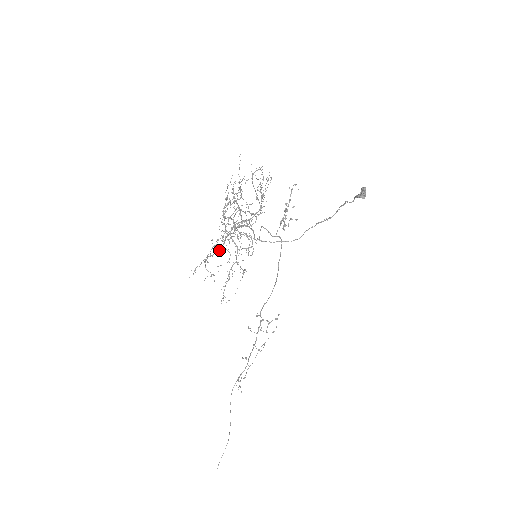
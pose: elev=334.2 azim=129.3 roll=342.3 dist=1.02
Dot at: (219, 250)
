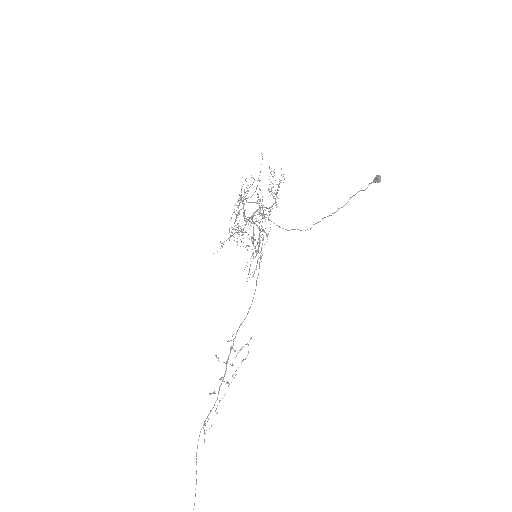
Dot at: (243, 230)
